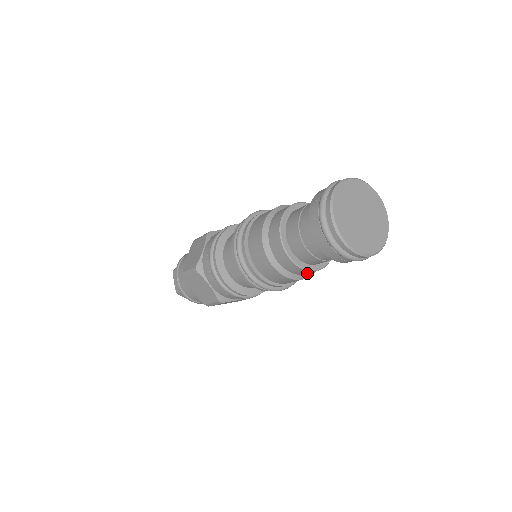
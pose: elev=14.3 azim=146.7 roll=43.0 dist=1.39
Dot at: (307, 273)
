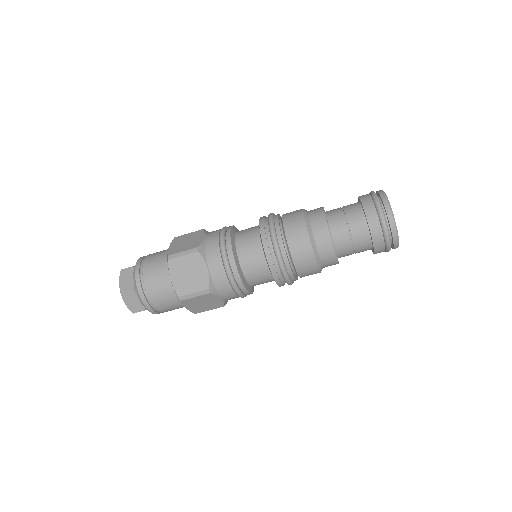
Dot at: (319, 238)
